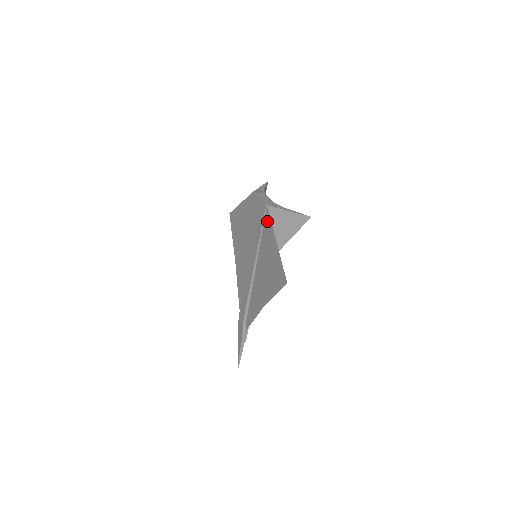
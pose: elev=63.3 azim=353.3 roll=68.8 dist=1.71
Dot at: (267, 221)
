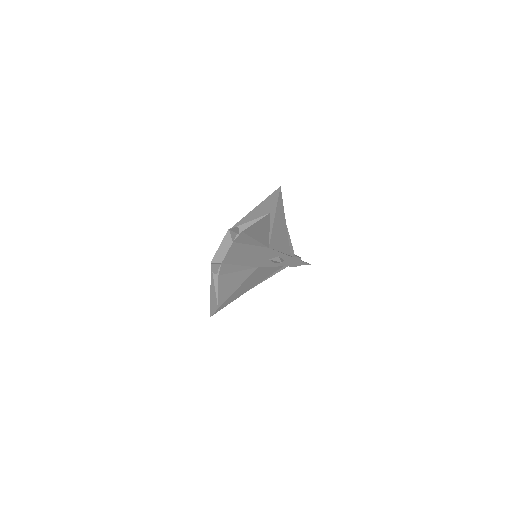
Dot at: occluded
